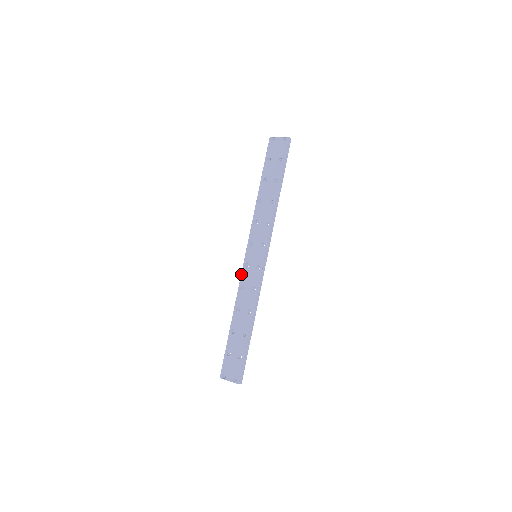
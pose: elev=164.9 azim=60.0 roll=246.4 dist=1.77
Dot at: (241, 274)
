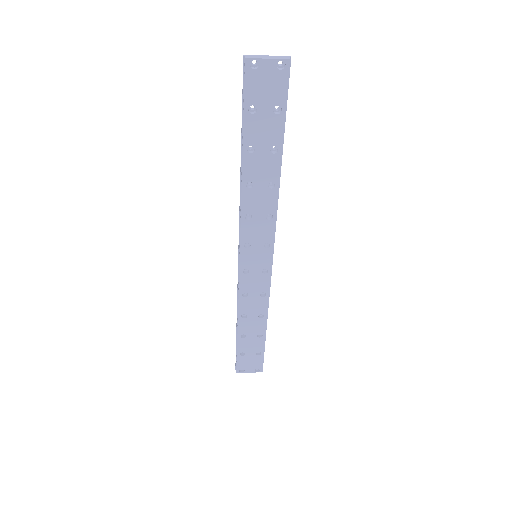
Dot at: (239, 282)
